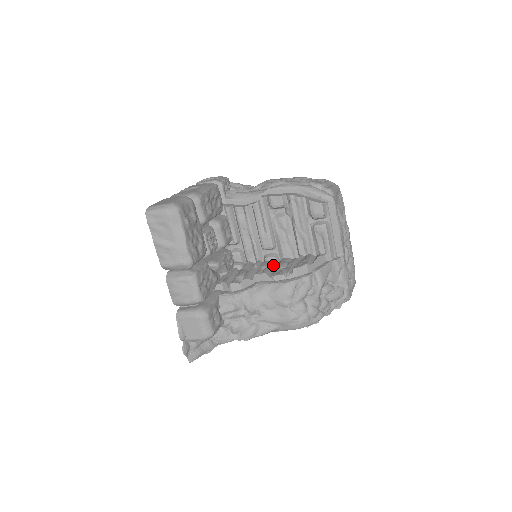
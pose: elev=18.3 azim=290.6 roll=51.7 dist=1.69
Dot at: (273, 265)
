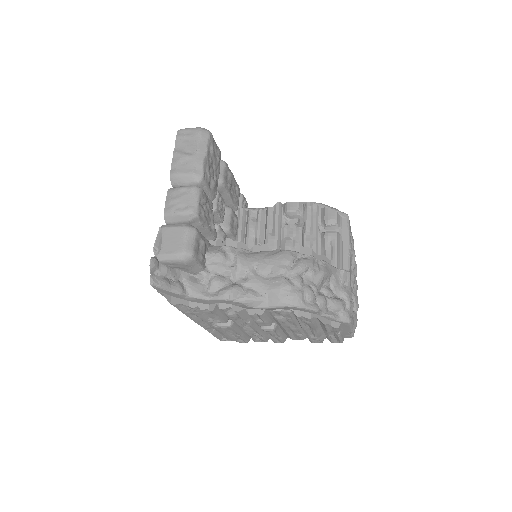
Dot at: occluded
